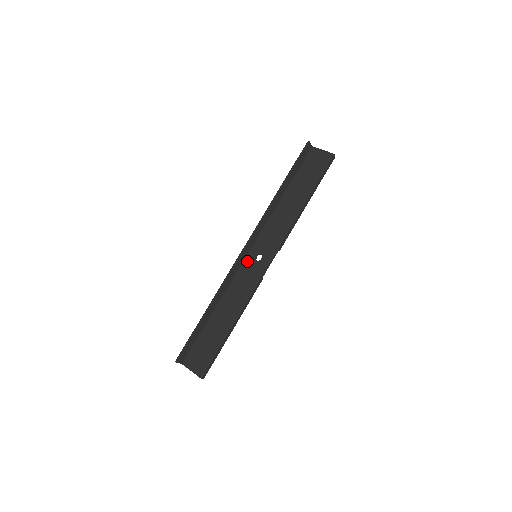
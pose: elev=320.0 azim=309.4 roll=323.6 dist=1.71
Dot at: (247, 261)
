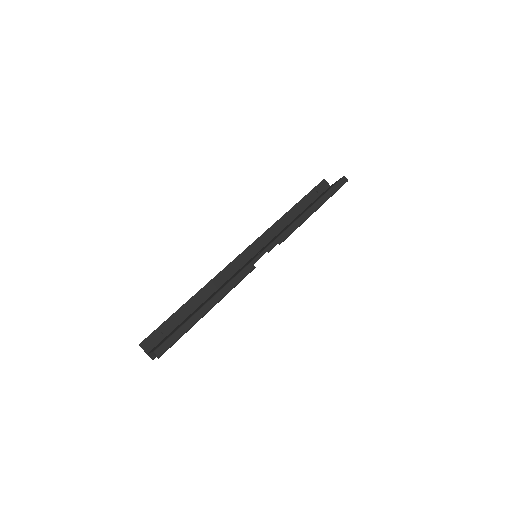
Dot at: occluded
